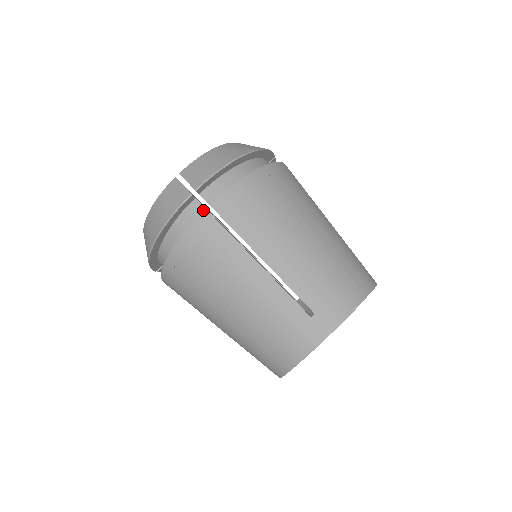
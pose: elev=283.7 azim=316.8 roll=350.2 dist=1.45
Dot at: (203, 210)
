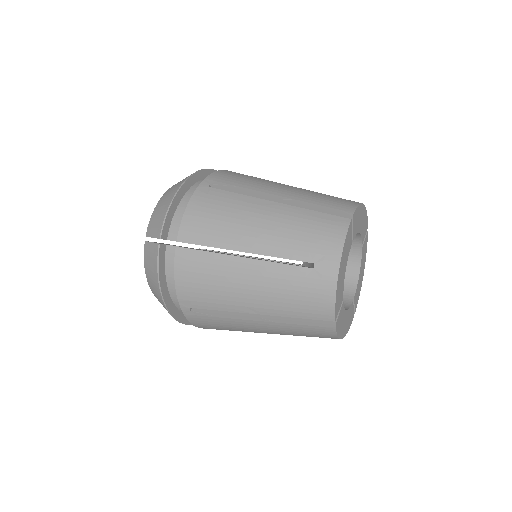
Dot at: occluded
